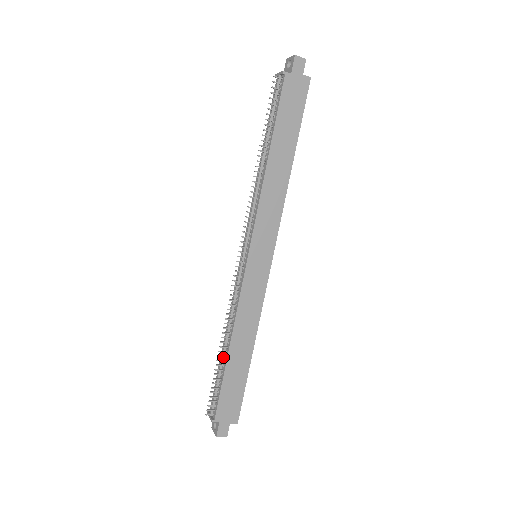
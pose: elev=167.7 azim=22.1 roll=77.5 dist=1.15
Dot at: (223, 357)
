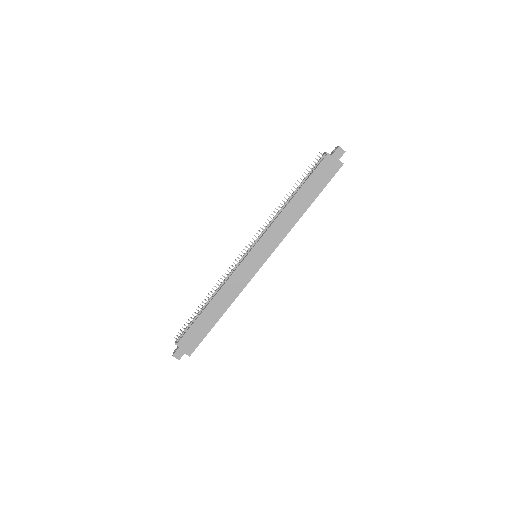
Dot at: (203, 308)
